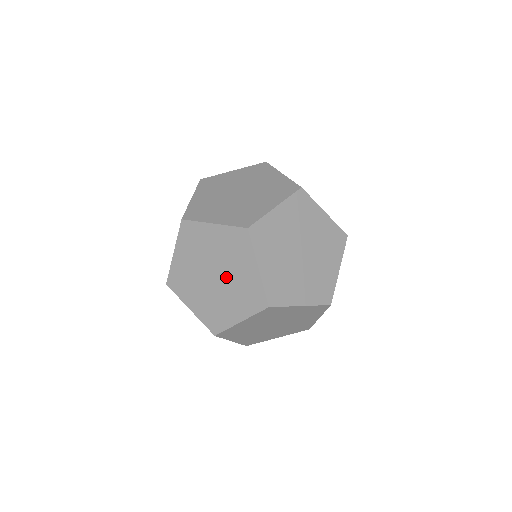
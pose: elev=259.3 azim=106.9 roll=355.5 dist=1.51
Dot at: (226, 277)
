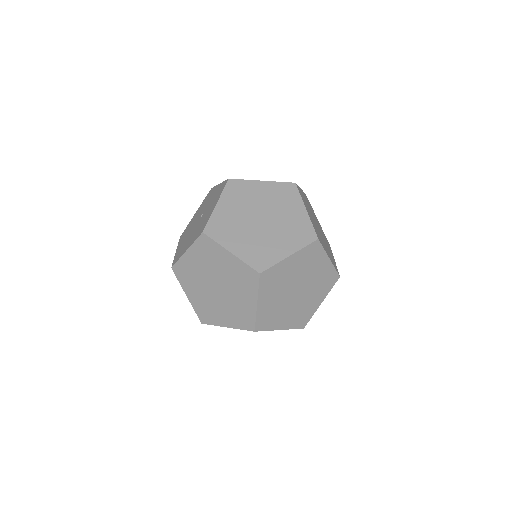
Dot at: (227, 294)
